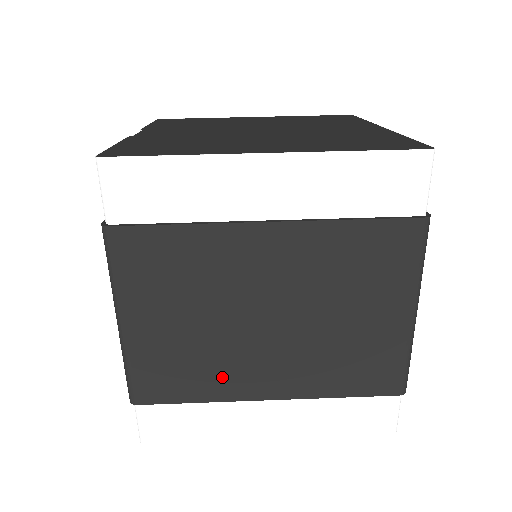
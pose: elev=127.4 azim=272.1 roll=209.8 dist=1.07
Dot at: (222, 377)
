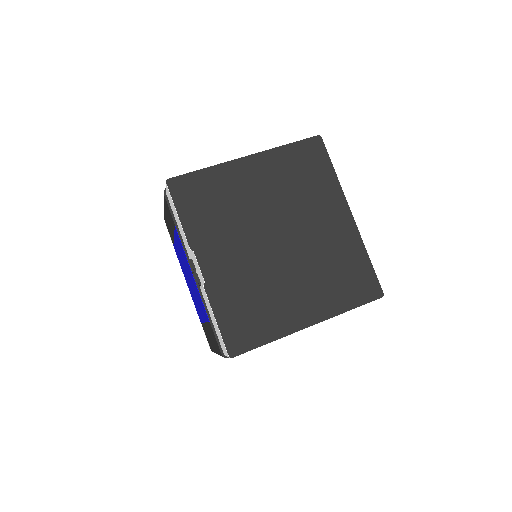
Dot at: occluded
